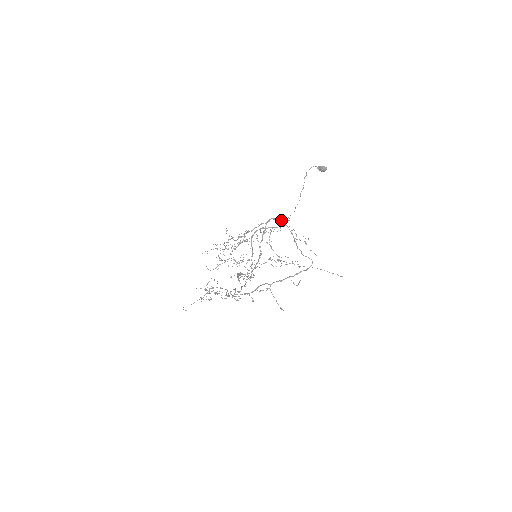
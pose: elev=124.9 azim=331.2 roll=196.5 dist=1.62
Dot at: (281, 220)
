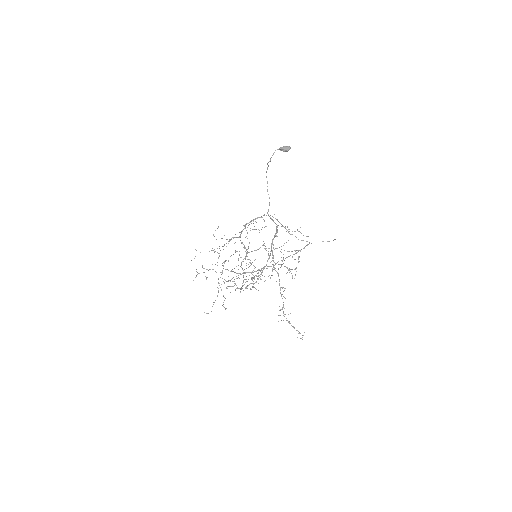
Dot at: occluded
